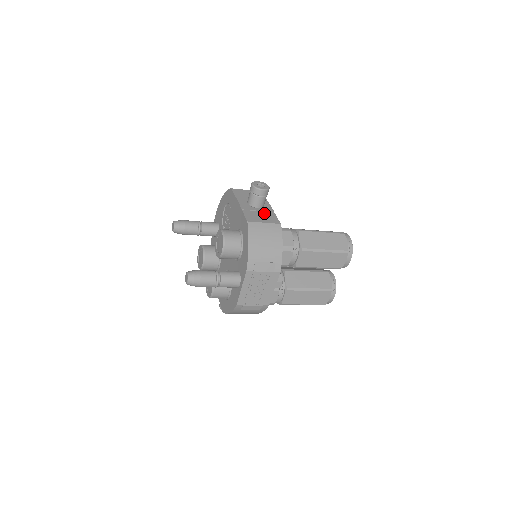
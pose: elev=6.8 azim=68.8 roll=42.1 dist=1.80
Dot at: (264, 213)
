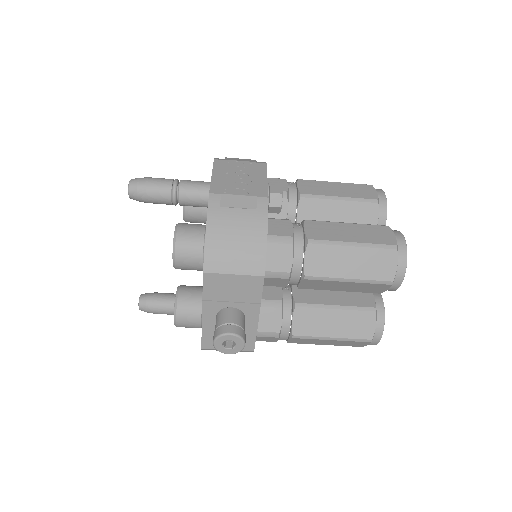
Dot at: occluded
